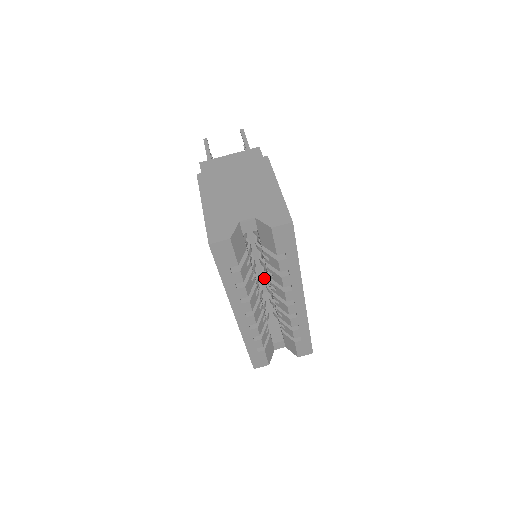
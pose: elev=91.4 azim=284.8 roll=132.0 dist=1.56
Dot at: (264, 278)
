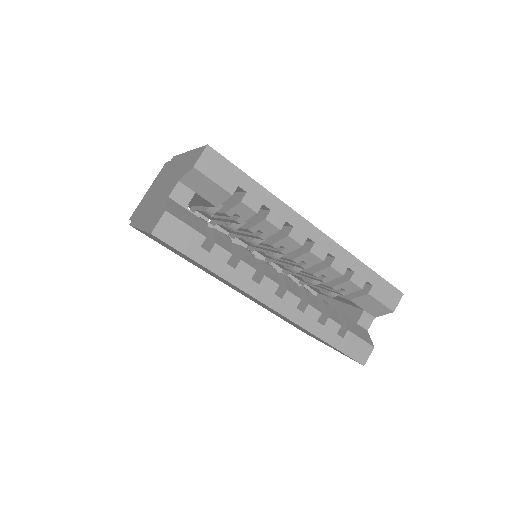
Dot at: (297, 283)
